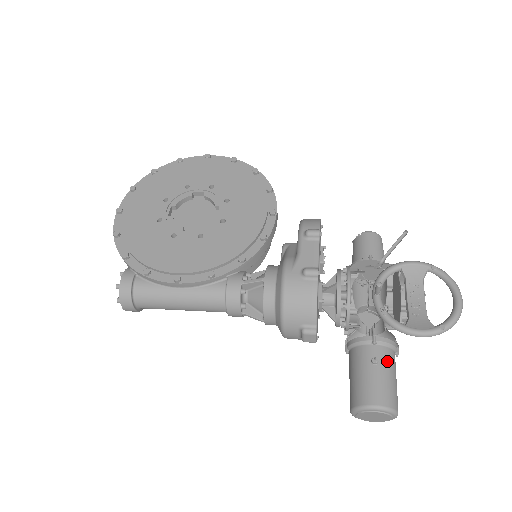
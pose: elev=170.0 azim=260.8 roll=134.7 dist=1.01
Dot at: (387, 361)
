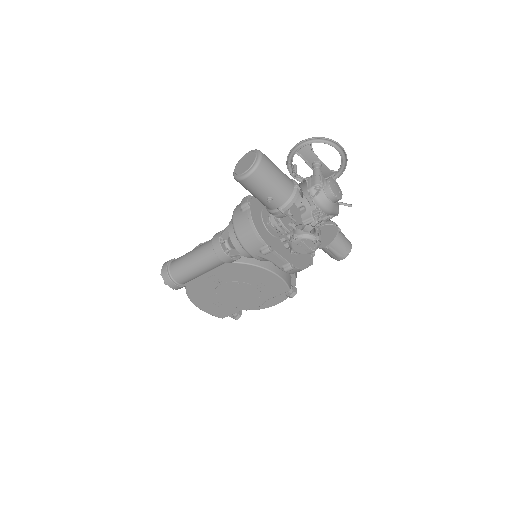
Dot at: occluded
